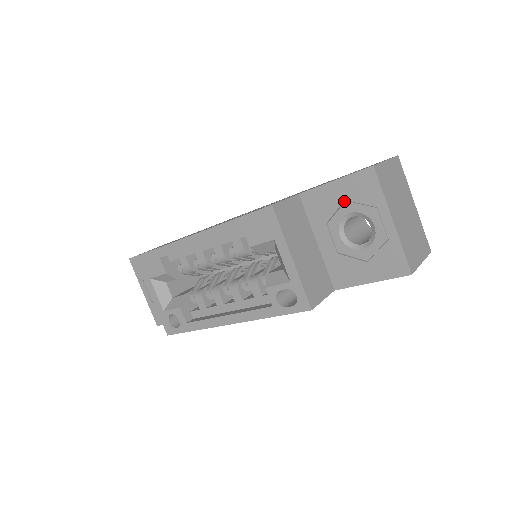
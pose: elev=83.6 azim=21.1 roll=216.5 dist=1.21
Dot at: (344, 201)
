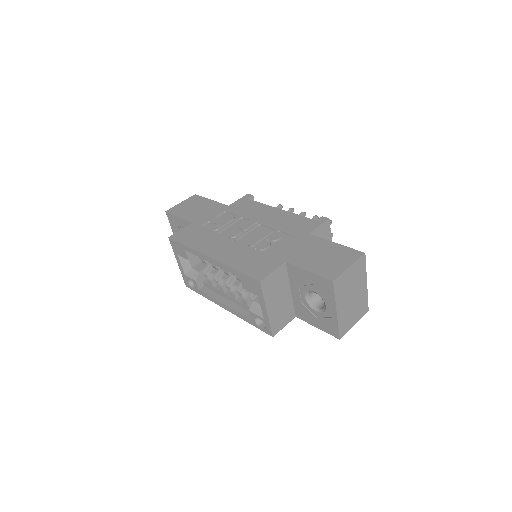
Dot at: (312, 283)
